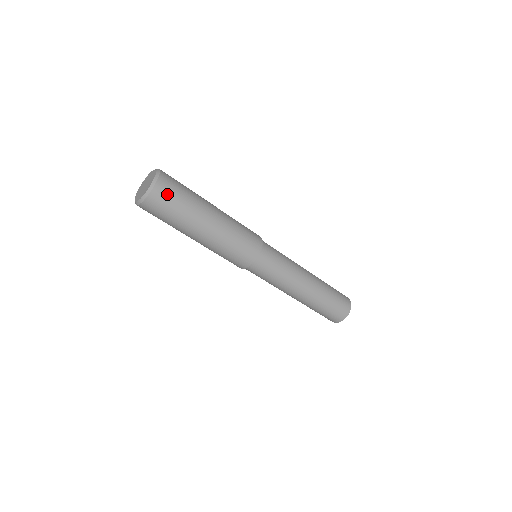
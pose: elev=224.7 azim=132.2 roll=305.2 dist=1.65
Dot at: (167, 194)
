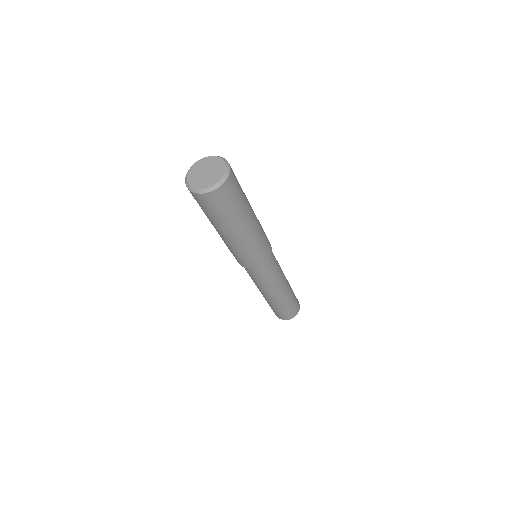
Dot at: (212, 203)
